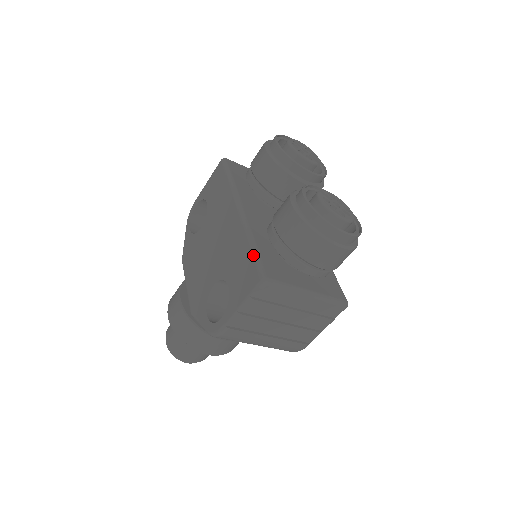
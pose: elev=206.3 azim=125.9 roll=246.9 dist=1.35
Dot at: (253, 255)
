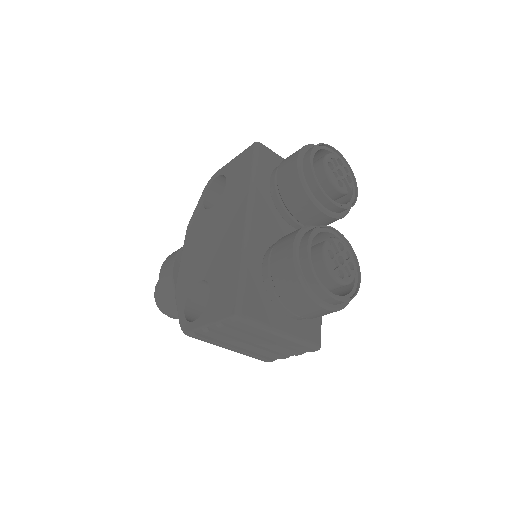
Dot at: (238, 281)
